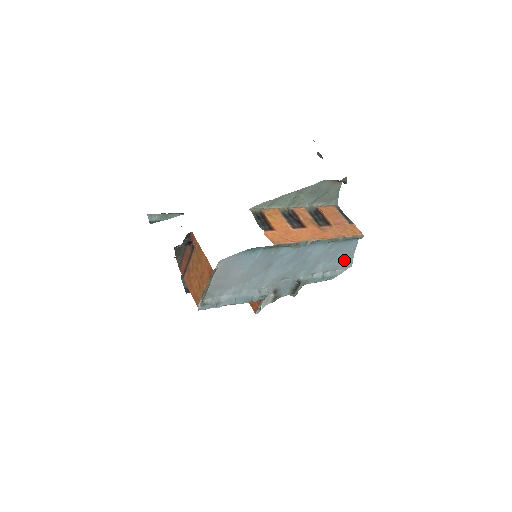
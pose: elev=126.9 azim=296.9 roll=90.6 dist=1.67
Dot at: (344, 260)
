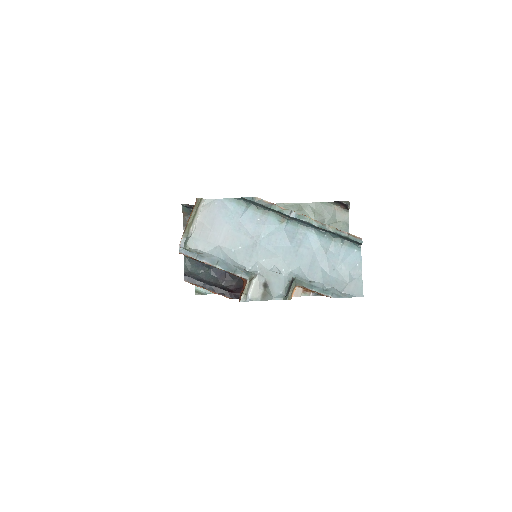
Dot at: (350, 281)
